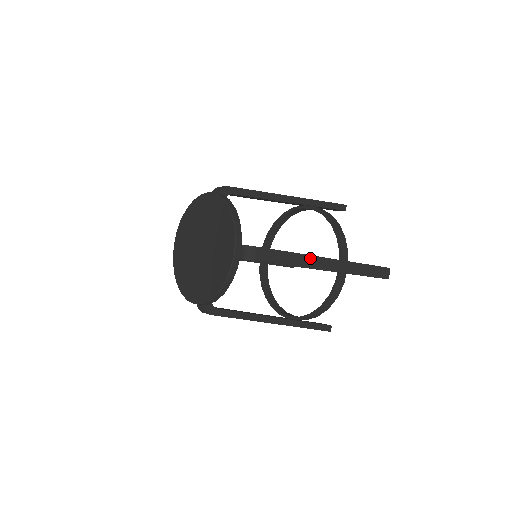
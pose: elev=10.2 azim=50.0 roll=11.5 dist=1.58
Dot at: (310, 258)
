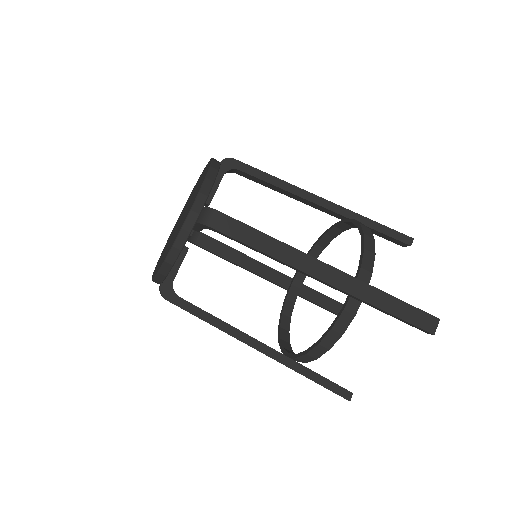
Dot at: (298, 254)
